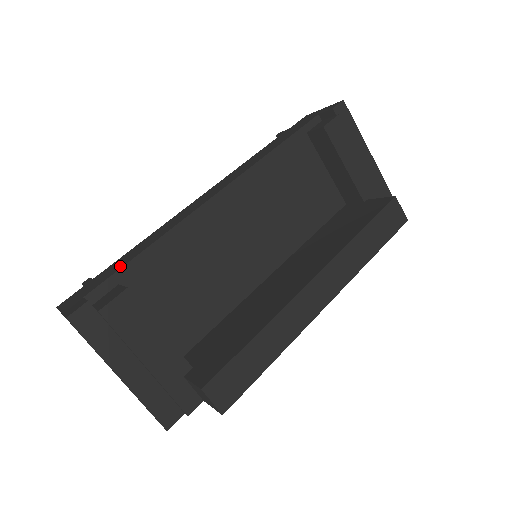
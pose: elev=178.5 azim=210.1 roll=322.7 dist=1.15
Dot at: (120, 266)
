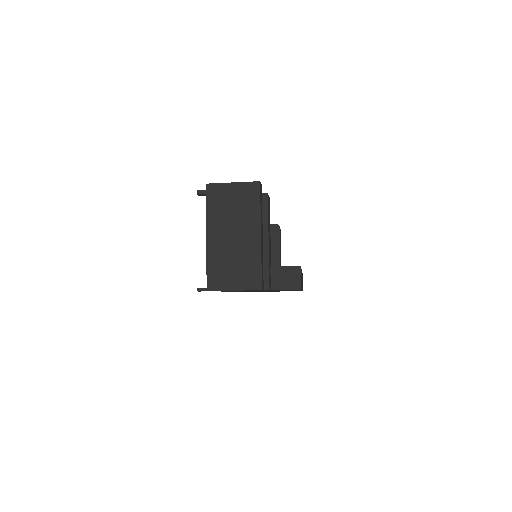
Dot at: occluded
